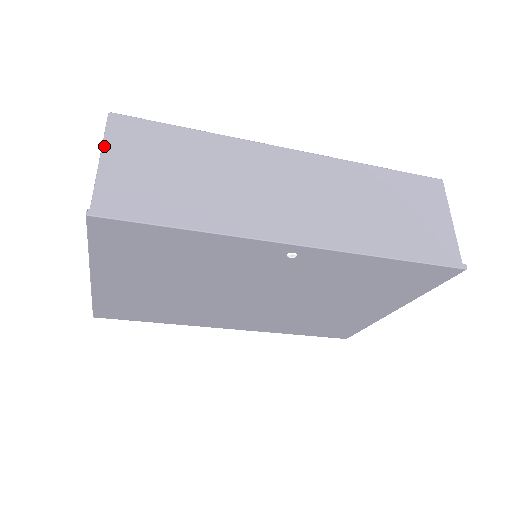
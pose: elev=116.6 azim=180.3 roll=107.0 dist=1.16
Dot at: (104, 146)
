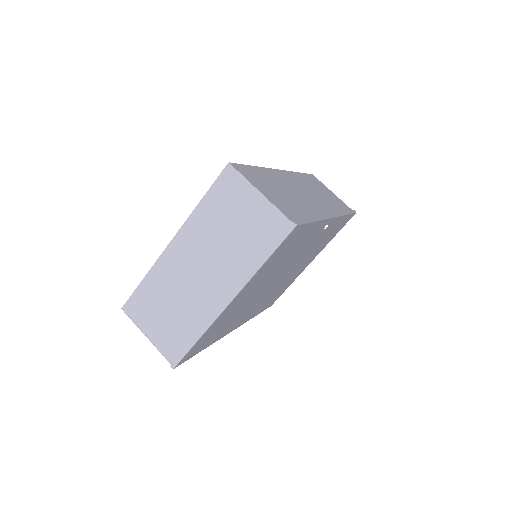
Dot at: (252, 184)
